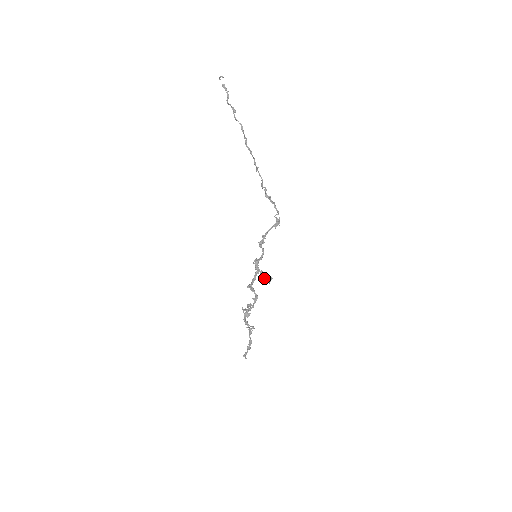
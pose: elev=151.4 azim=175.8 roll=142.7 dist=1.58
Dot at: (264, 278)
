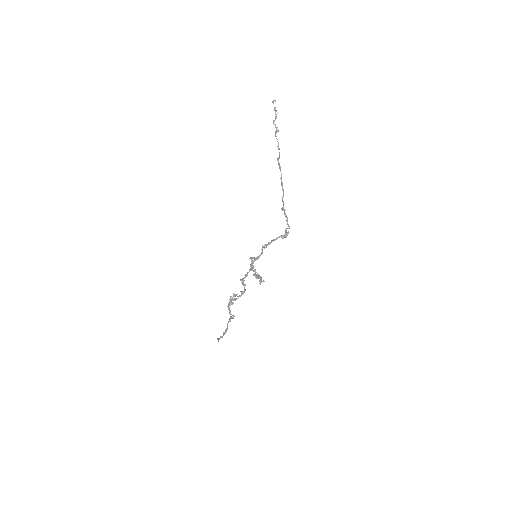
Dot at: (255, 276)
